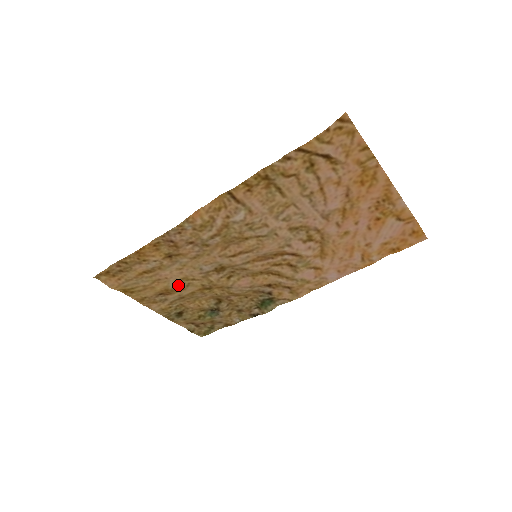
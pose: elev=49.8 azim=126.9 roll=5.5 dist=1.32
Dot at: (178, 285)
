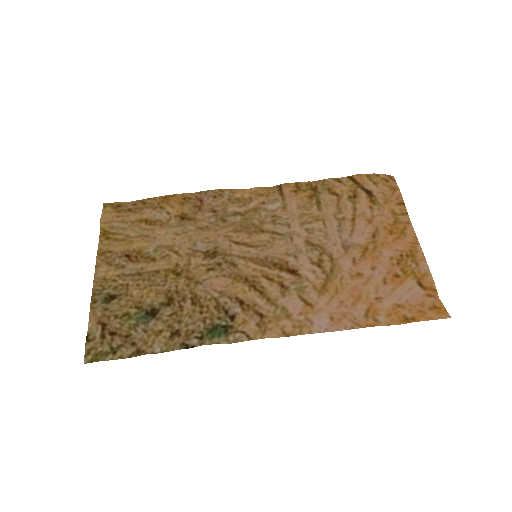
Dot at: (155, 252)
